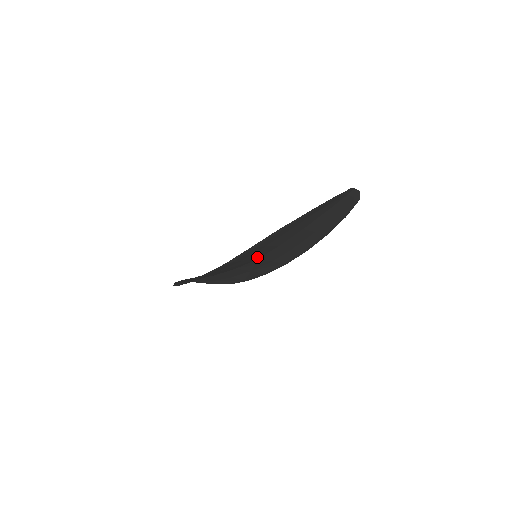
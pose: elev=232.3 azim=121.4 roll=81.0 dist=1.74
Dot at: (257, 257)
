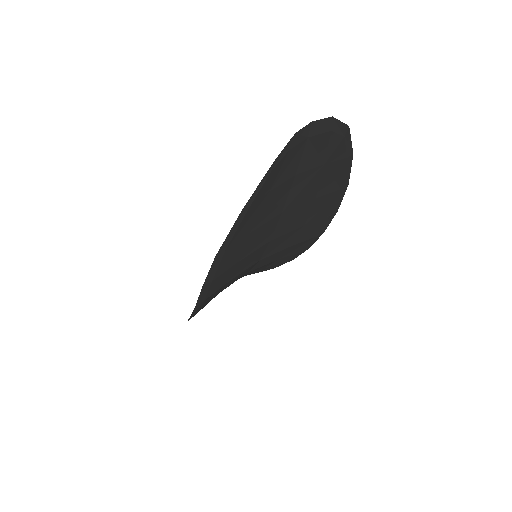
Dot at: (253, 262)
